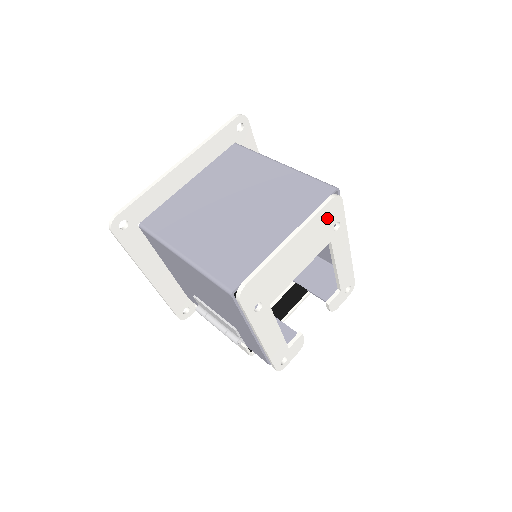
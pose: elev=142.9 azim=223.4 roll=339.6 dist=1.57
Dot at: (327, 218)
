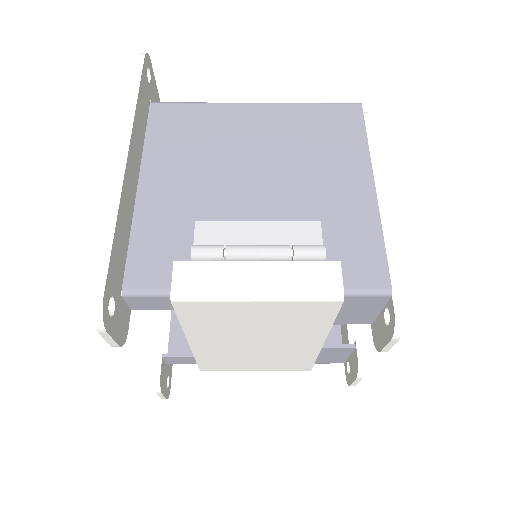
Dot at: occluded
